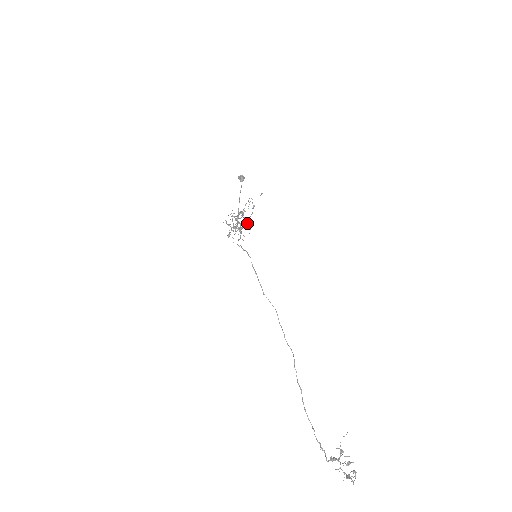
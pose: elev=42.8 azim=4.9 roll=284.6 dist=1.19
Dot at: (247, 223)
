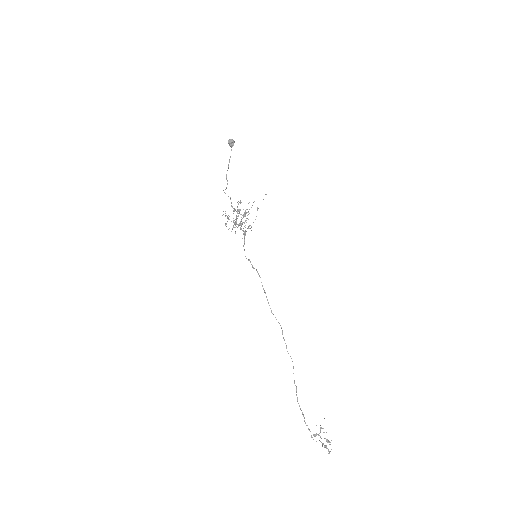
Dot at: (251, 226)
